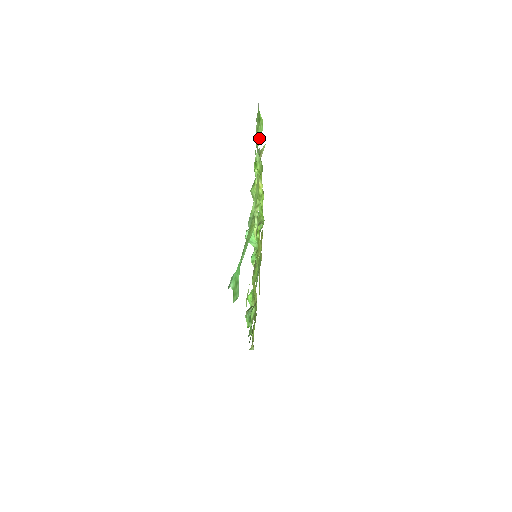
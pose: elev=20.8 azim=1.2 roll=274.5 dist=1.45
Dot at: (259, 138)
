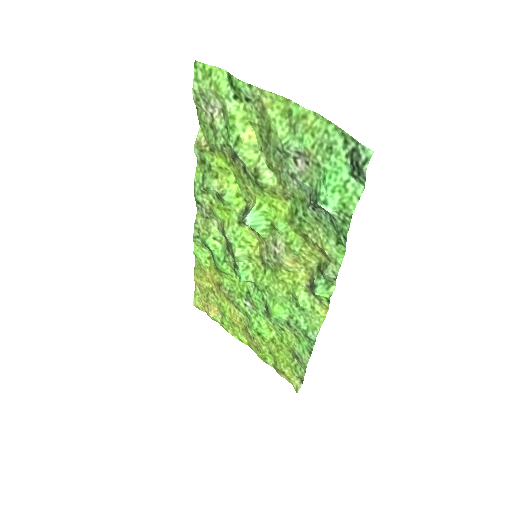
Dot at: (225, 83)
